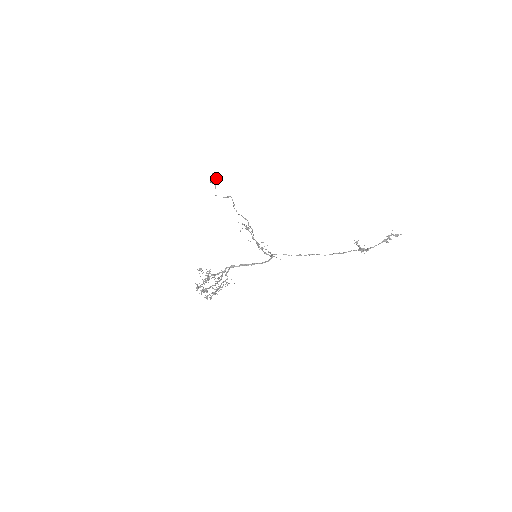
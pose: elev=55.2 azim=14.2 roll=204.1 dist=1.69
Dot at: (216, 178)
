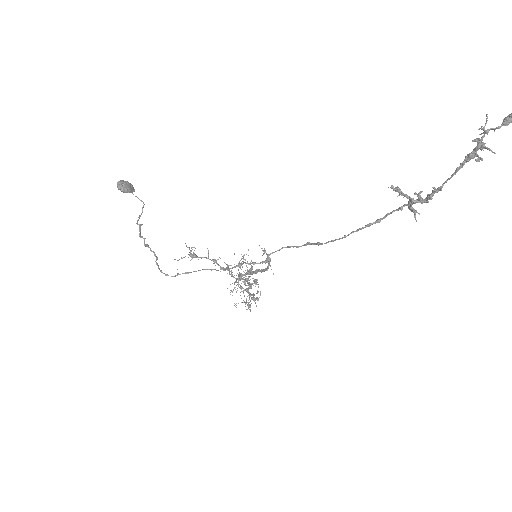
Dot at: (122, 191)
